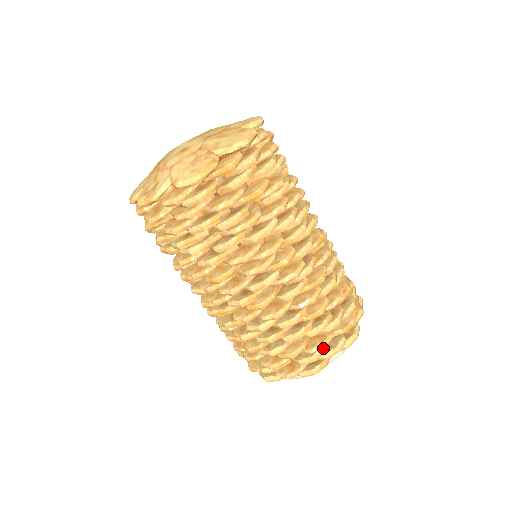
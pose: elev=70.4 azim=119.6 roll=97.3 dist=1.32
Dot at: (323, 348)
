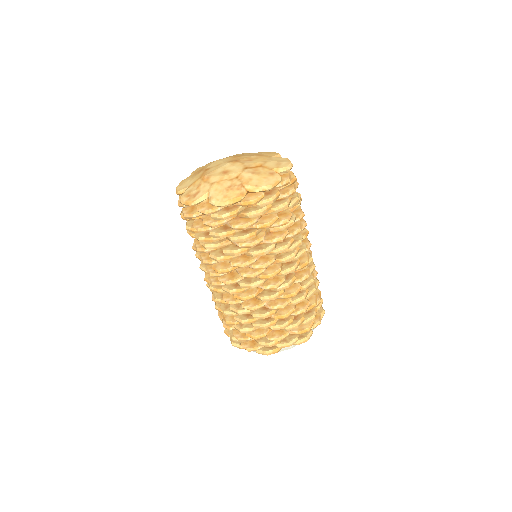
Dot at: (279, 340)
